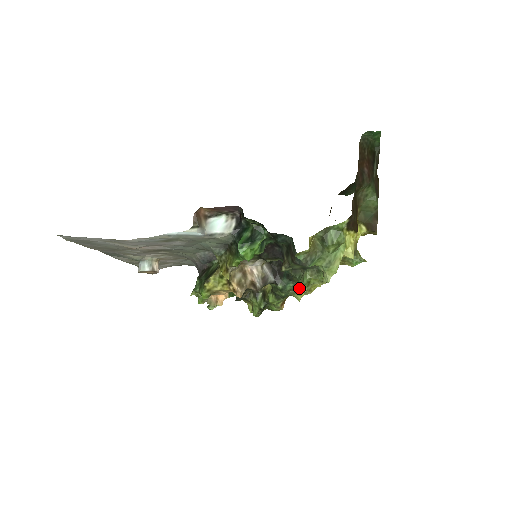
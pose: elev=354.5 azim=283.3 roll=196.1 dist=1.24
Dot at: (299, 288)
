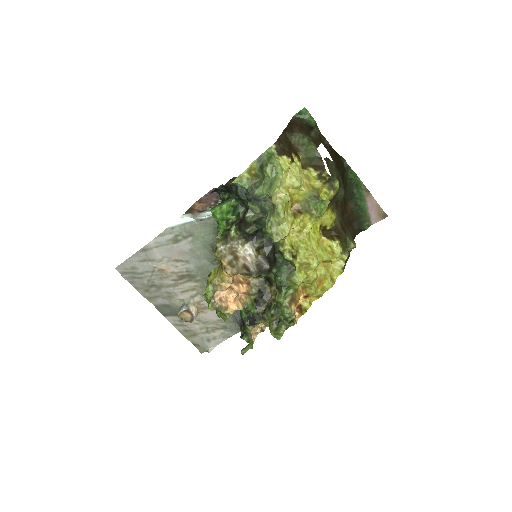
Dot at: (294, 270)
